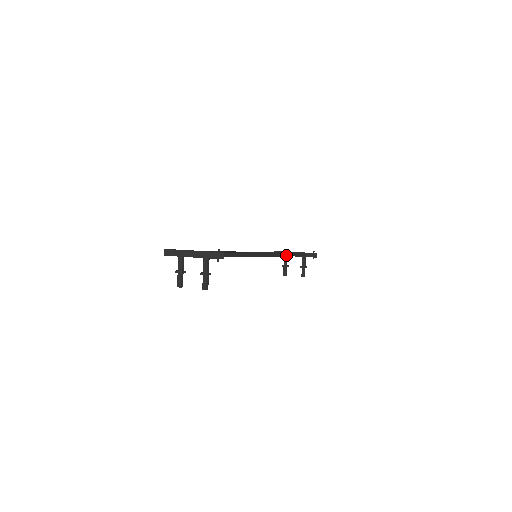
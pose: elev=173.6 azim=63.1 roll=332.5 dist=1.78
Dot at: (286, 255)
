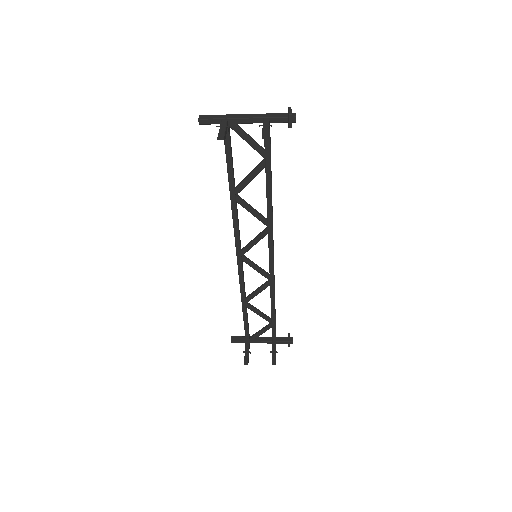
Dot at: (274, 297)
